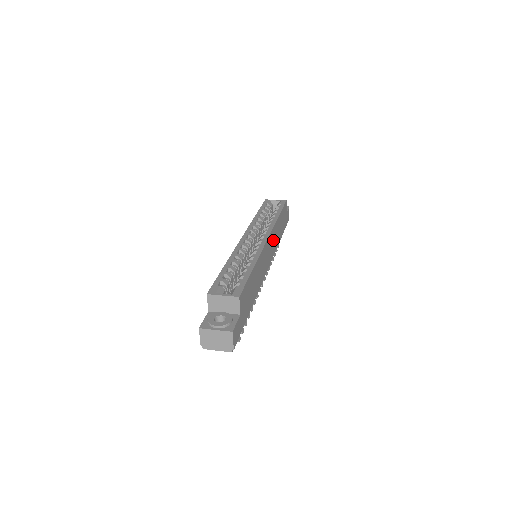
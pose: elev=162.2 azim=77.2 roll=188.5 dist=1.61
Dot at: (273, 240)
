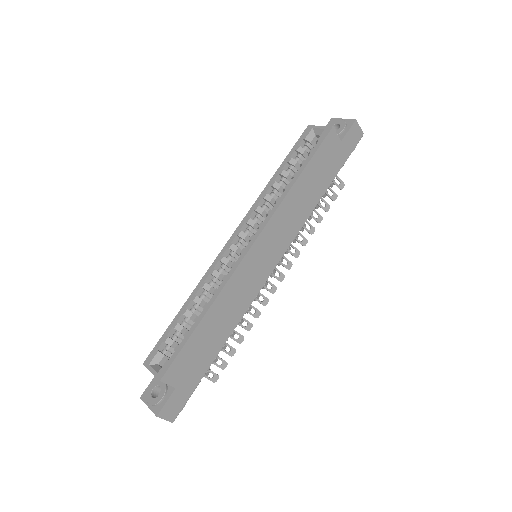
Dot at: (281, 227)
